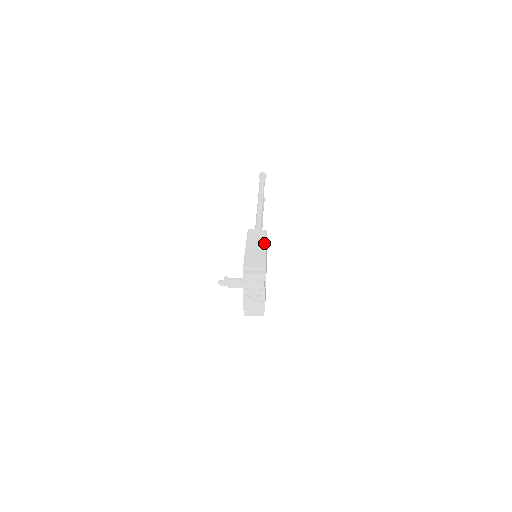
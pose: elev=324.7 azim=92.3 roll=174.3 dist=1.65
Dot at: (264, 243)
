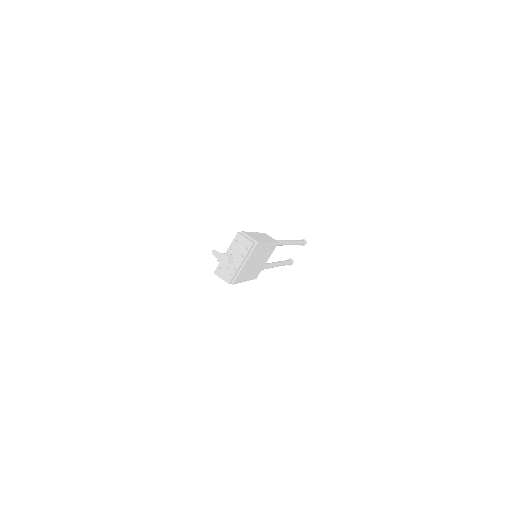
Dot at: (269, 241)
